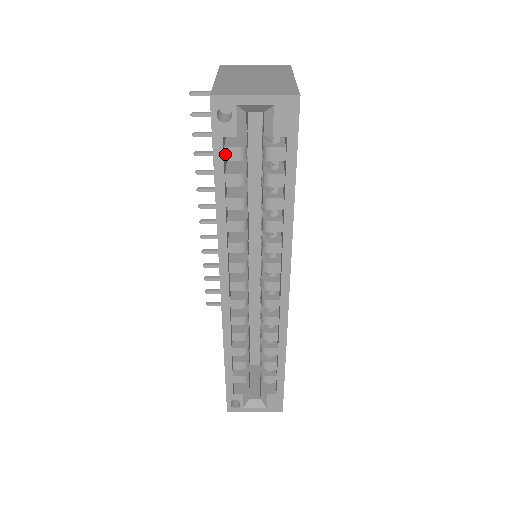
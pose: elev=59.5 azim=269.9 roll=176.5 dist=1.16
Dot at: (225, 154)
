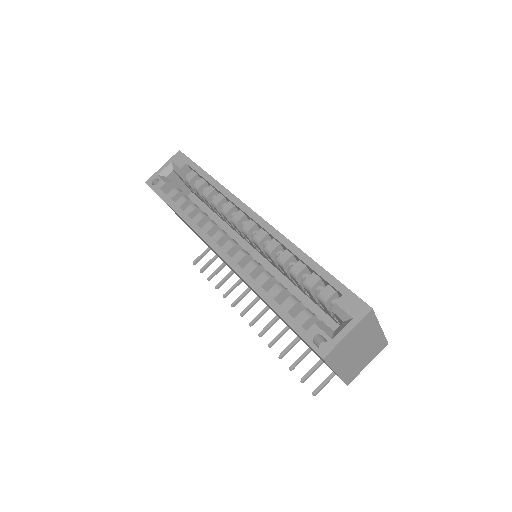
Dot at: occluded
